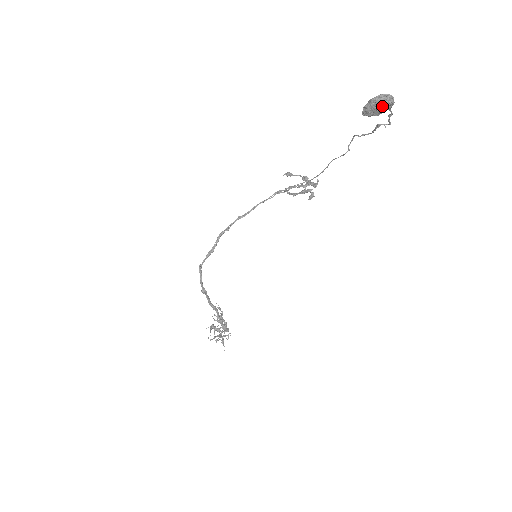
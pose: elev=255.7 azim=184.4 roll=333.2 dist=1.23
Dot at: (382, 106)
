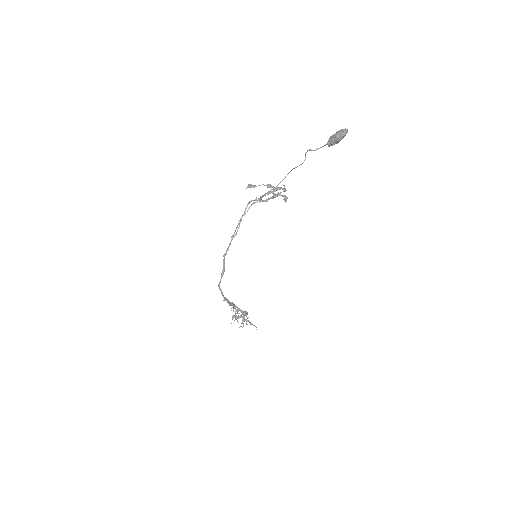
Dot at: occluded
